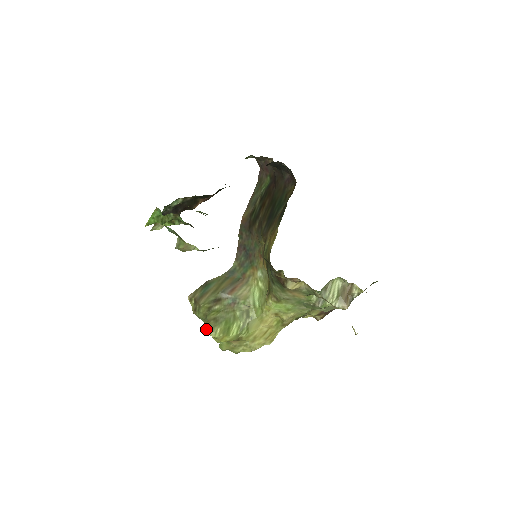
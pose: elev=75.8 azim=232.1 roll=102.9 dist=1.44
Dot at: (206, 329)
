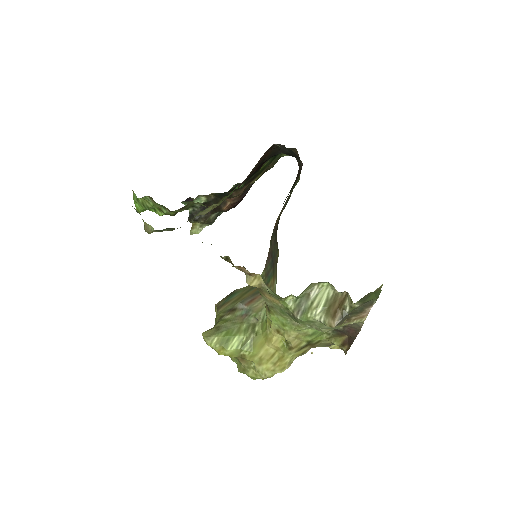
Dot at: (203, 335)
